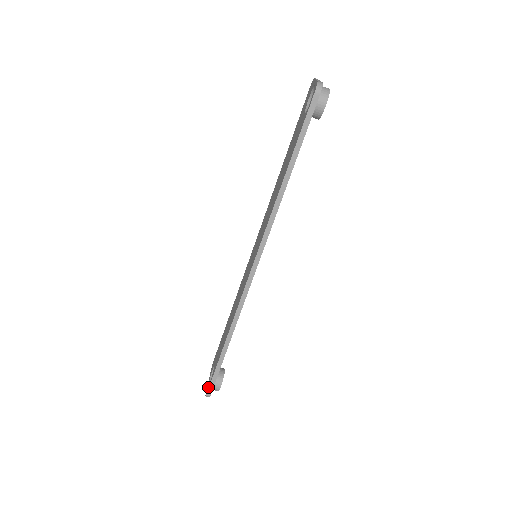
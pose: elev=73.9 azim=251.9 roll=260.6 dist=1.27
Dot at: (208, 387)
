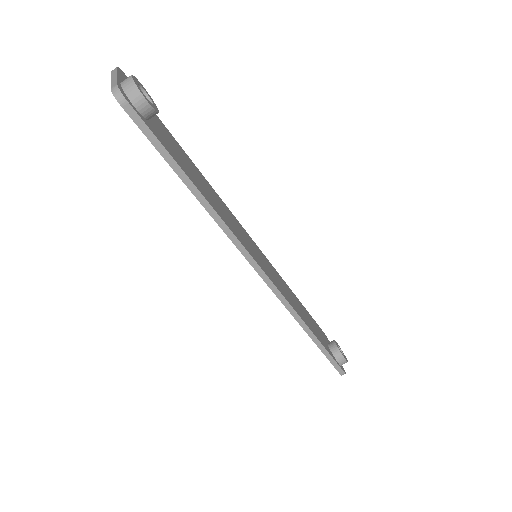
Dot at: (336, 369)
